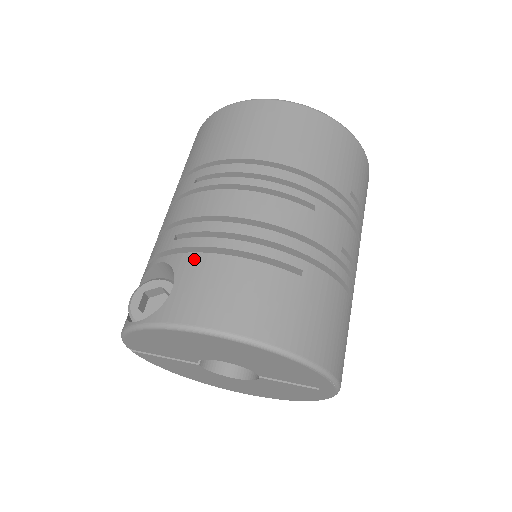
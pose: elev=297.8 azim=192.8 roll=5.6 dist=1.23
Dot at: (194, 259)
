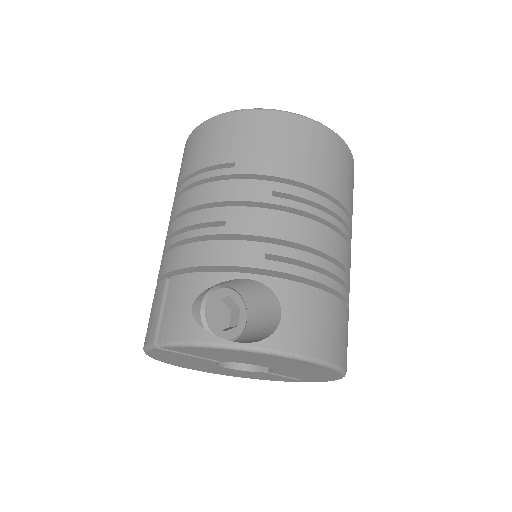
Dot at: (297, 289)
